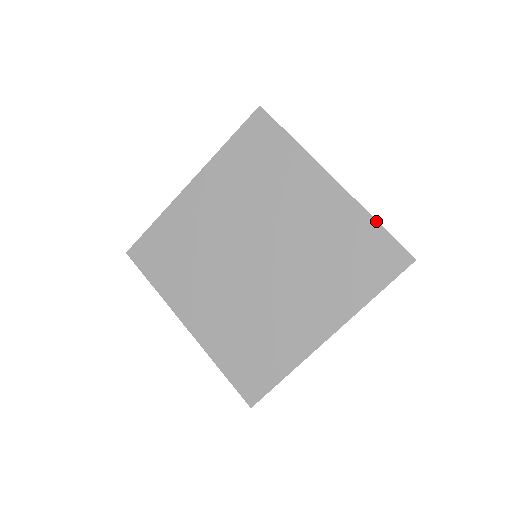
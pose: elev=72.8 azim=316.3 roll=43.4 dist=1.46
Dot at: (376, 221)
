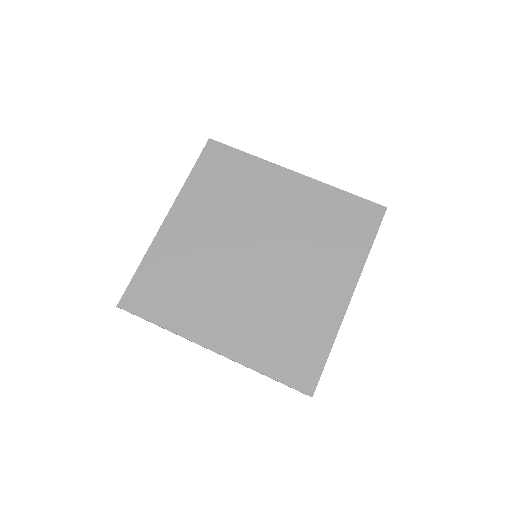
Dot at: (344, 191)
